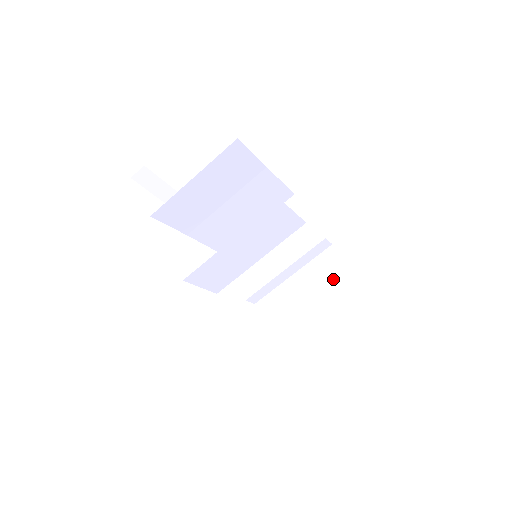
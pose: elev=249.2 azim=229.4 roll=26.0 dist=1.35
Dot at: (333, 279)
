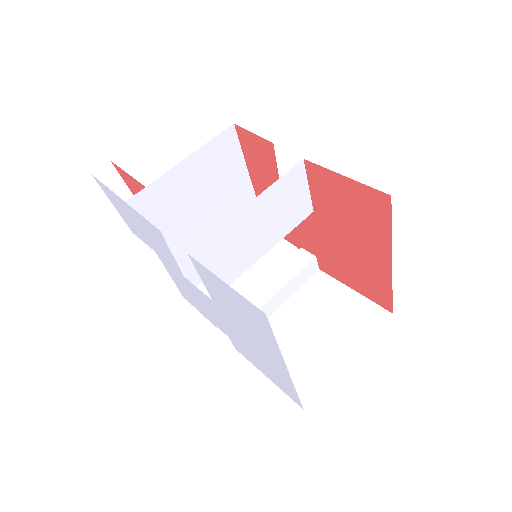
Dot at: (332, 300)
